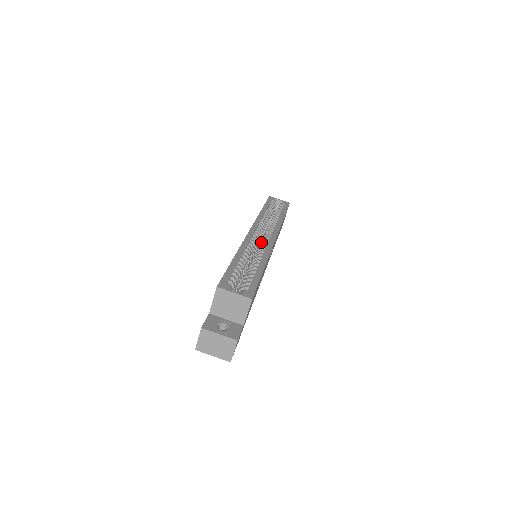
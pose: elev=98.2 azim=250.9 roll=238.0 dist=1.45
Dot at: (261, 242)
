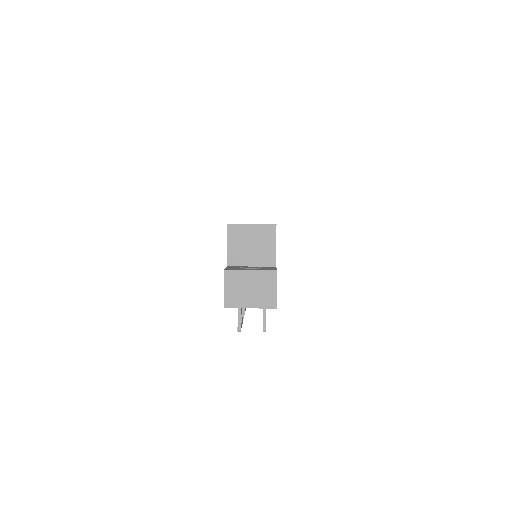
Dot at: occluded
